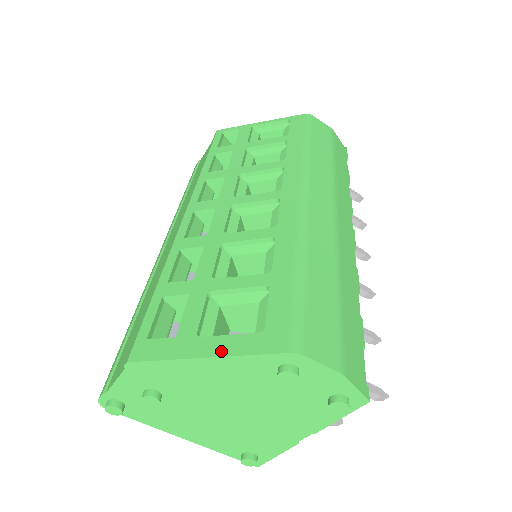
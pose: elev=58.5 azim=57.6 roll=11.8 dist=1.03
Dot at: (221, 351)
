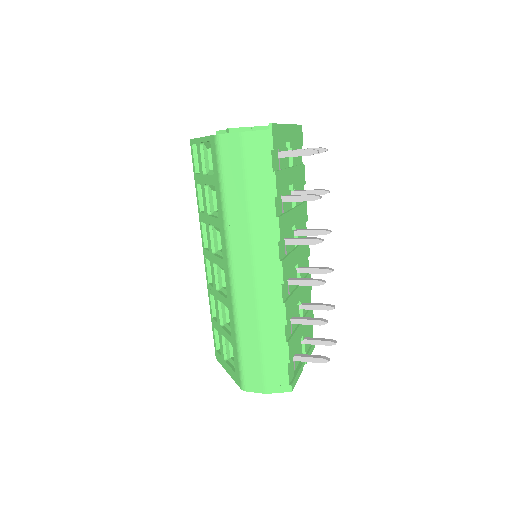
Dot at: (230, 373)
